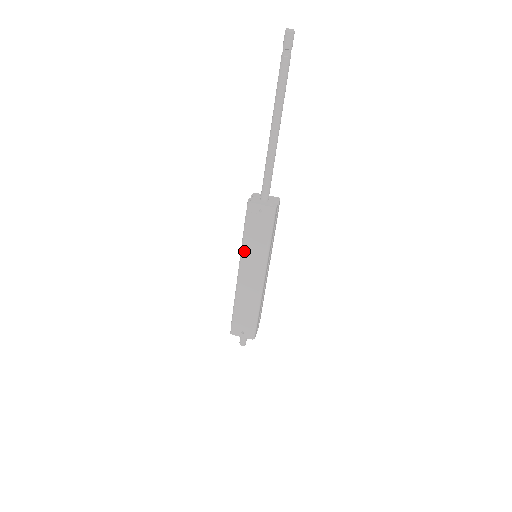
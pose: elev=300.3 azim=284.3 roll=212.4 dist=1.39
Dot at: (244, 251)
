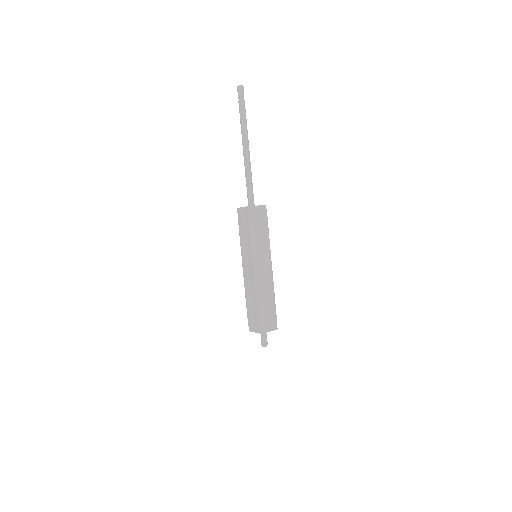
Dot at: (255, 248)
